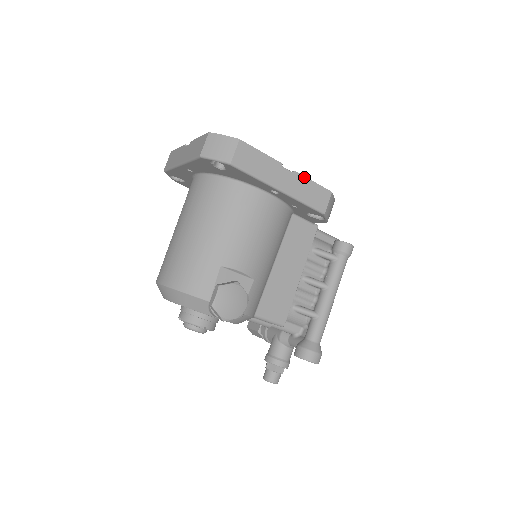
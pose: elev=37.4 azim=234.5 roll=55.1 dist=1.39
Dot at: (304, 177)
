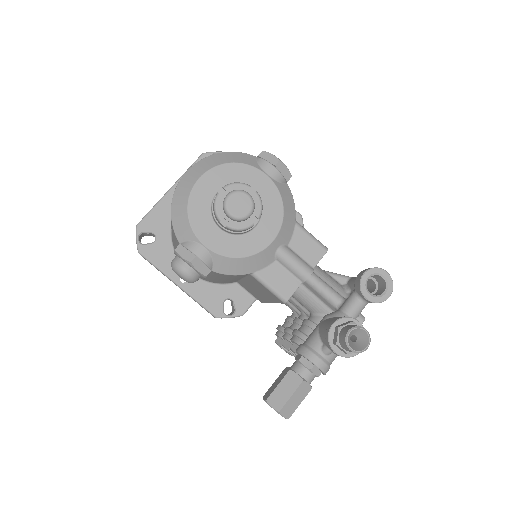
Dot at: occluded
